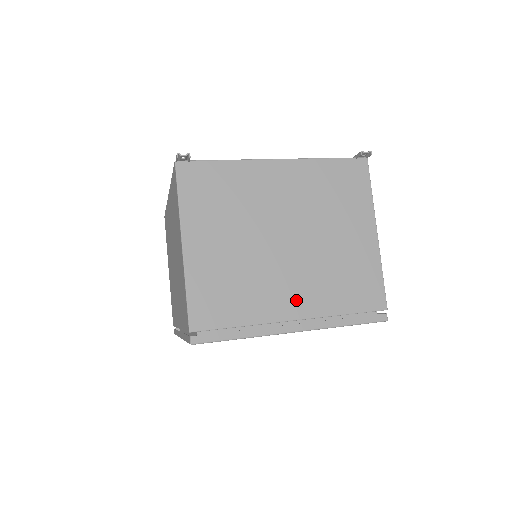
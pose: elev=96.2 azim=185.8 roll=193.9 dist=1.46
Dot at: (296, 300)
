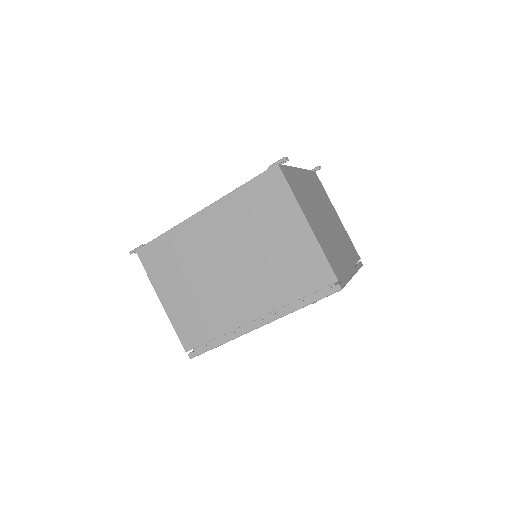
Dot at: (345, 256)
